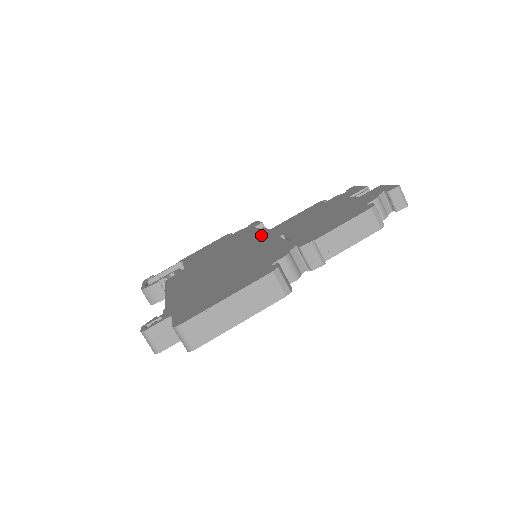
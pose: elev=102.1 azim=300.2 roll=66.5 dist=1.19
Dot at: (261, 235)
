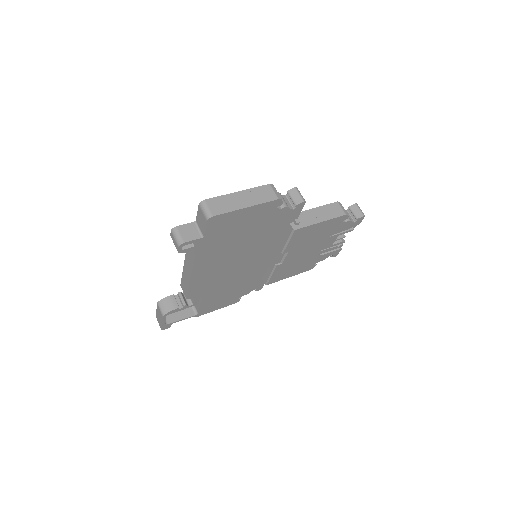
Dot at: occluded
